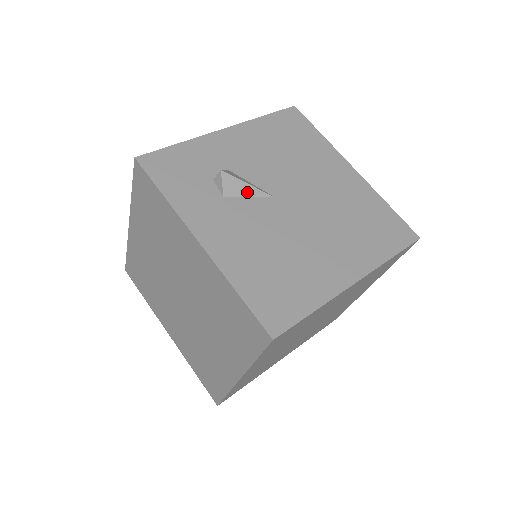
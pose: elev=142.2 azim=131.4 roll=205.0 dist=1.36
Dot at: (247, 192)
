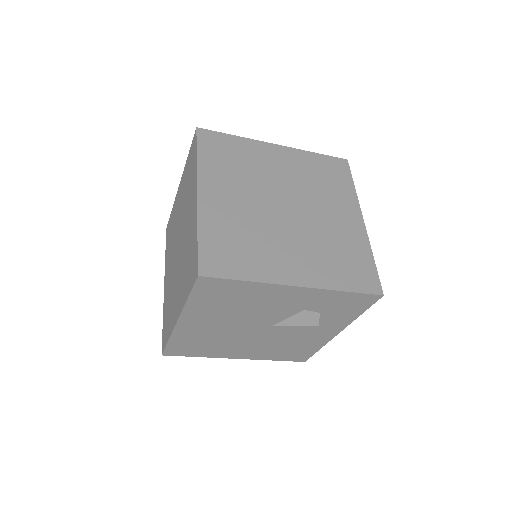
Dot at: occluded
